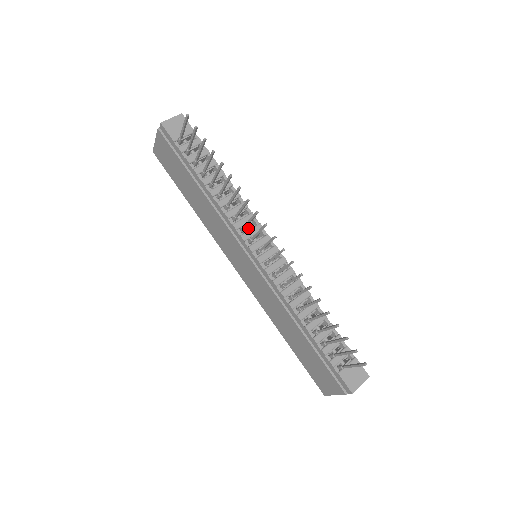
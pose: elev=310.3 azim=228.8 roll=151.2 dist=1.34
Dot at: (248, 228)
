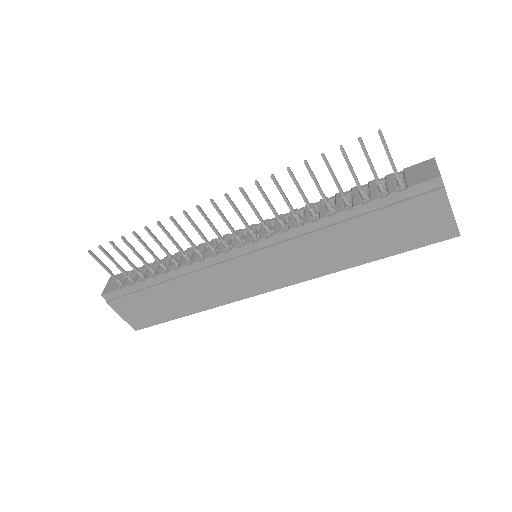
Dot at: occluded
